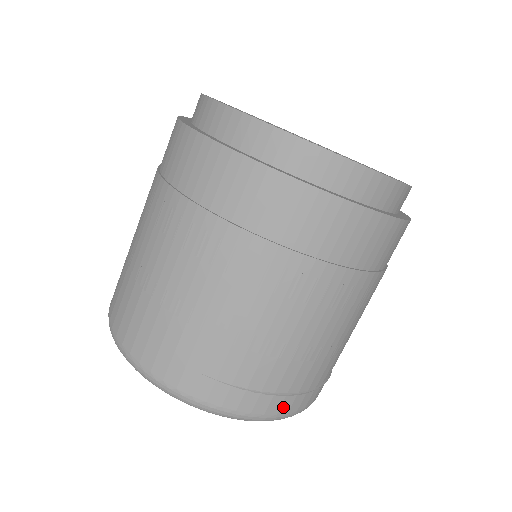
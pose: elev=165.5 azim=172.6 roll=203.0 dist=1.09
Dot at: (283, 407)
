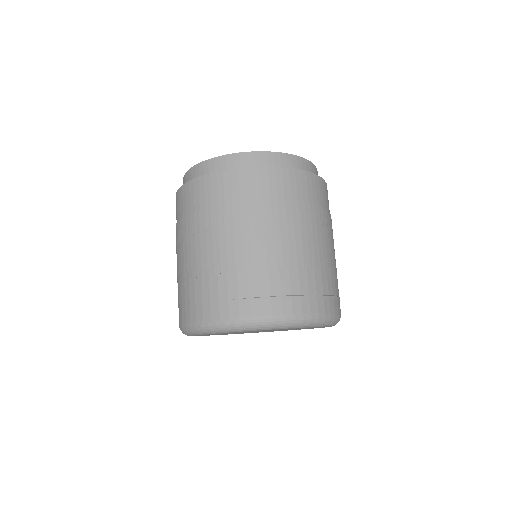
Dot at: (285, 308)
